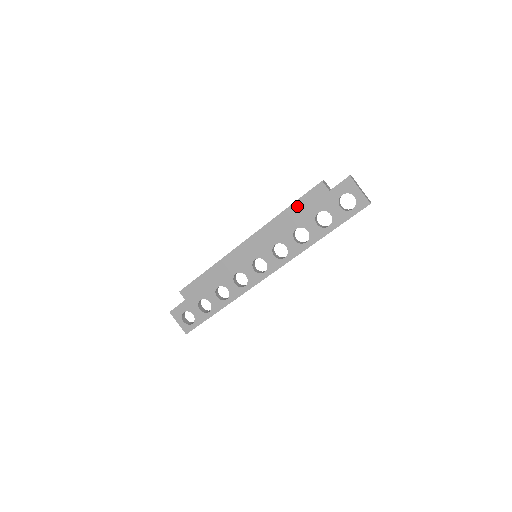
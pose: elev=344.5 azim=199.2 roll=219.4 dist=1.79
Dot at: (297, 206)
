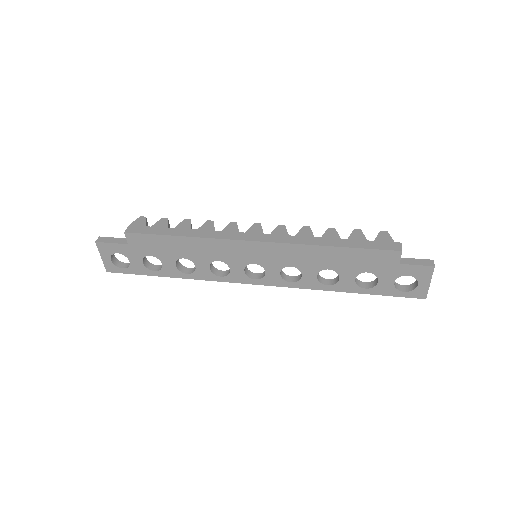
Dot at: (351, 253)
